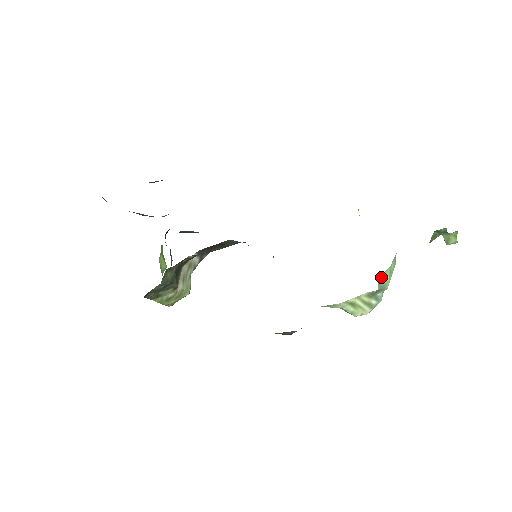
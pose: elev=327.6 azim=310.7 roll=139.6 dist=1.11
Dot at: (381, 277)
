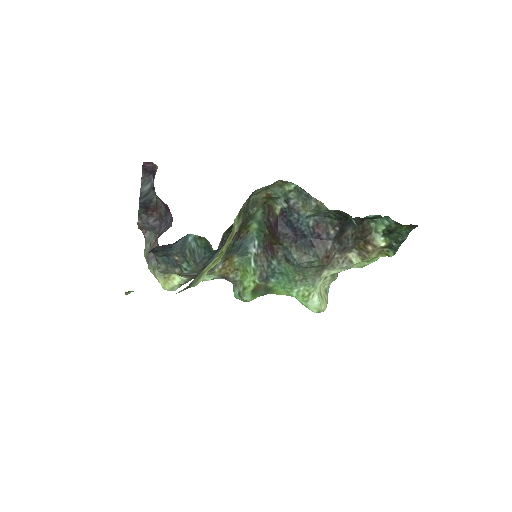
Dot at: occluded
